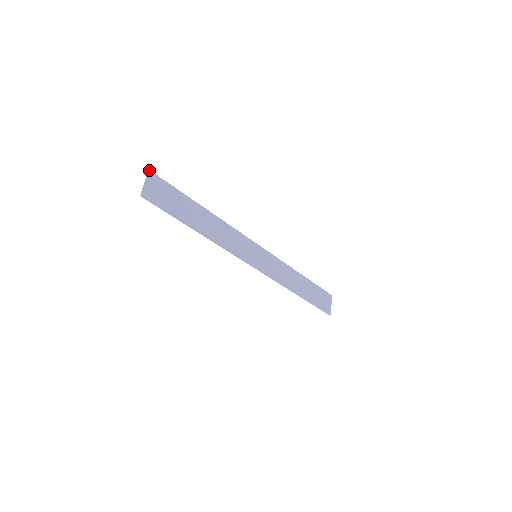
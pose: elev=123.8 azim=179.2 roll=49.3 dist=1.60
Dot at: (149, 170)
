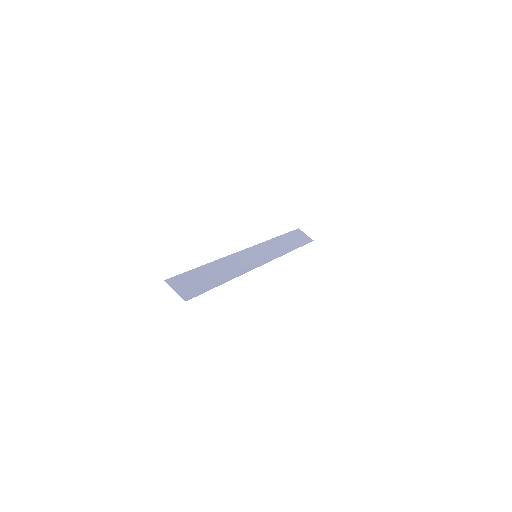
Dot at: (165, 280)
